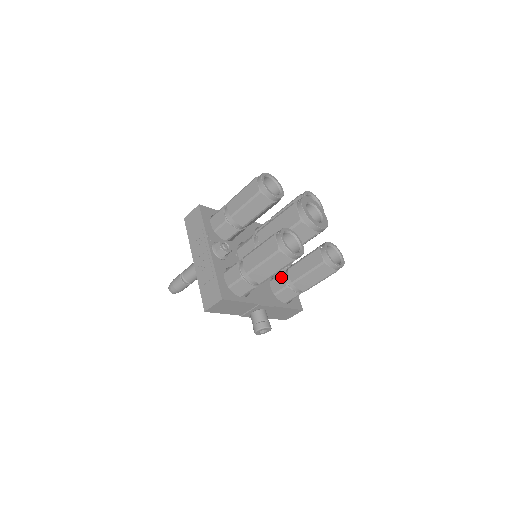
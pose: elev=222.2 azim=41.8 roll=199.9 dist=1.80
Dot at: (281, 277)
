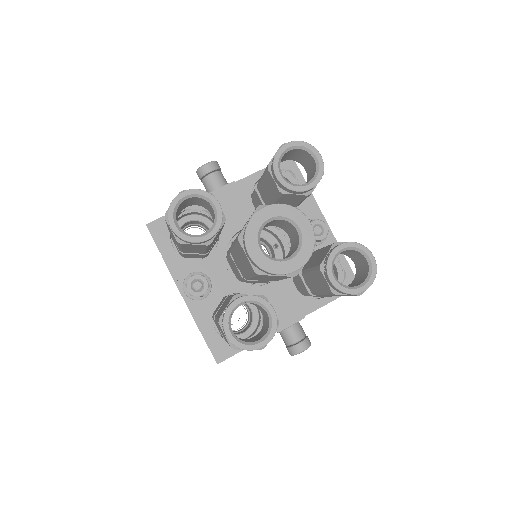
Dot at: (299, 279)
